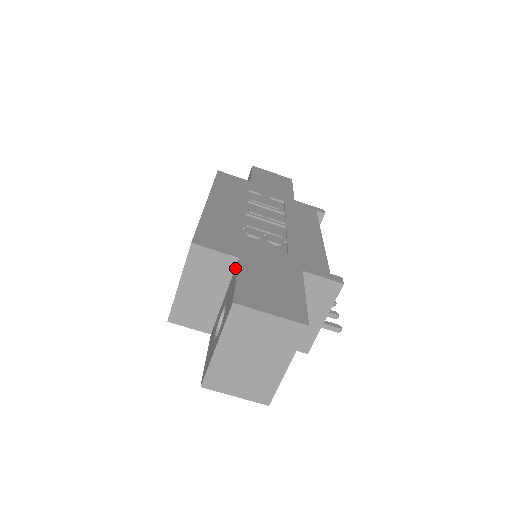
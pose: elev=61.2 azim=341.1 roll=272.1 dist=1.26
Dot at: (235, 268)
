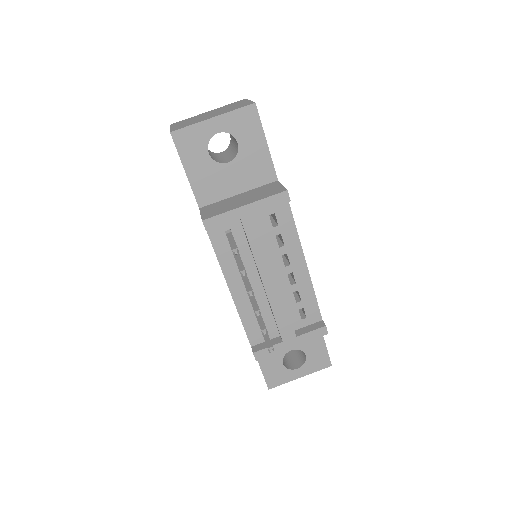
Dot at: occluded
